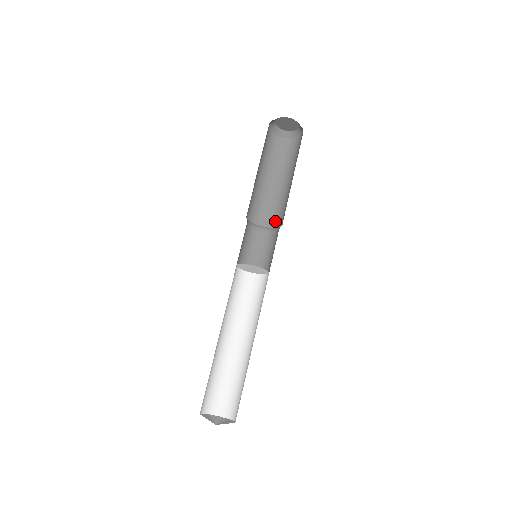
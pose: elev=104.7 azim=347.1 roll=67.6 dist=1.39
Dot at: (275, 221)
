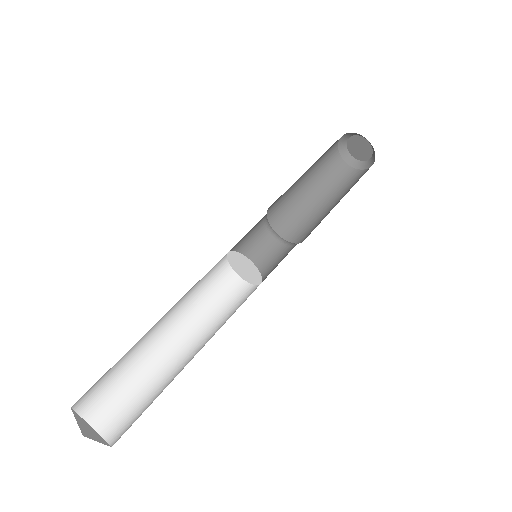
Dot at: (305, 237)
